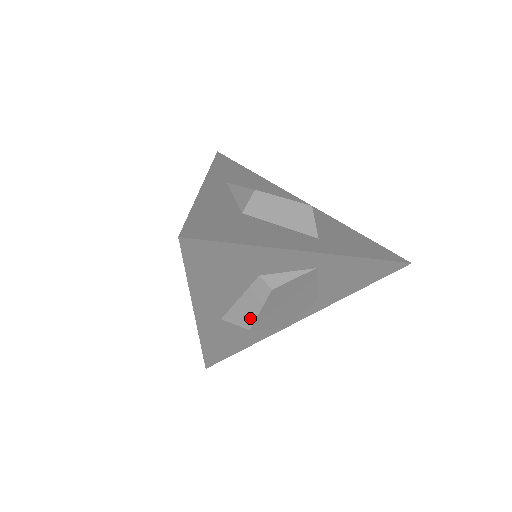
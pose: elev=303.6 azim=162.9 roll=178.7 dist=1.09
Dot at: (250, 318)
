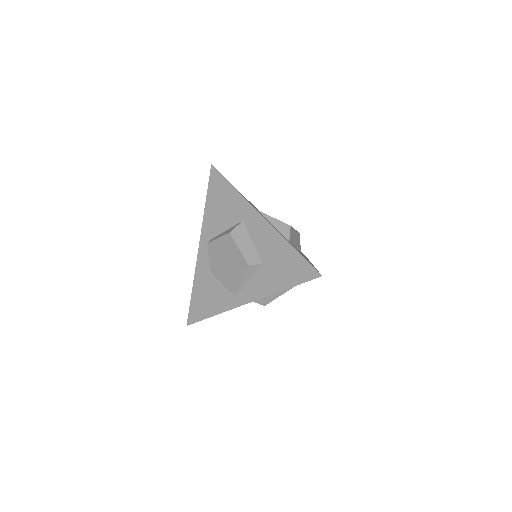
Dot at: (270, 300)
